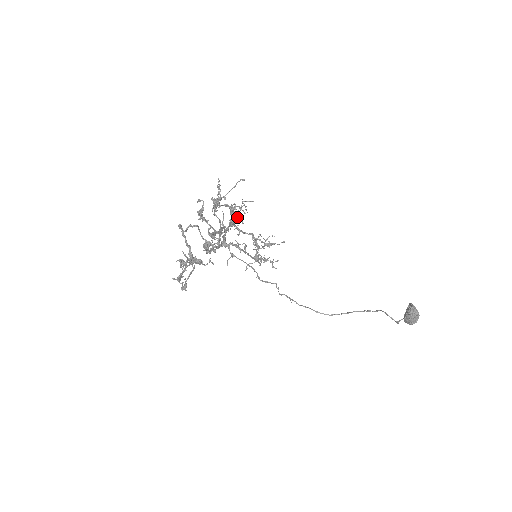
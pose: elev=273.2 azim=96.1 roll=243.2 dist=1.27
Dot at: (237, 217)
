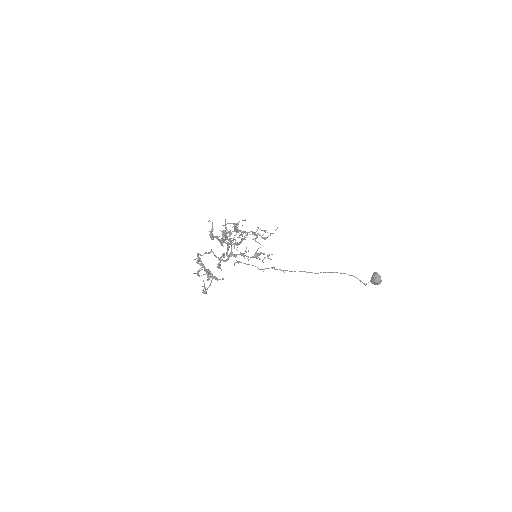
Dot at: occluded
